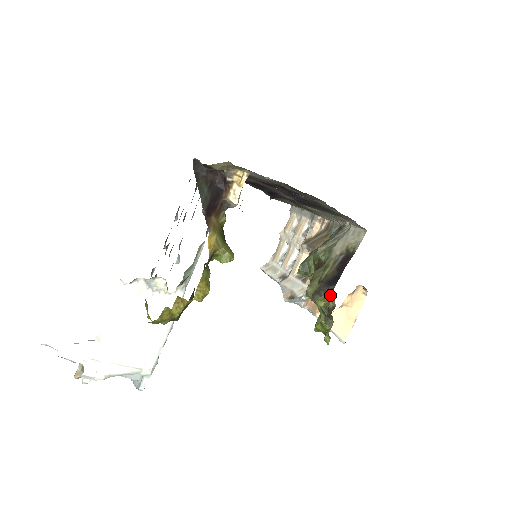
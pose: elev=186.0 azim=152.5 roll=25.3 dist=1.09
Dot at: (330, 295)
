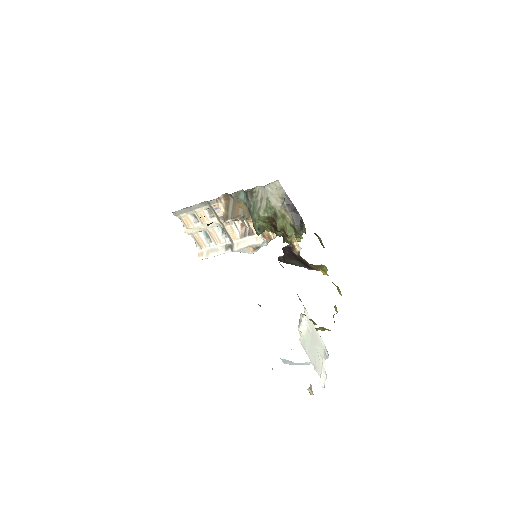
Dot at: (304, 224)
